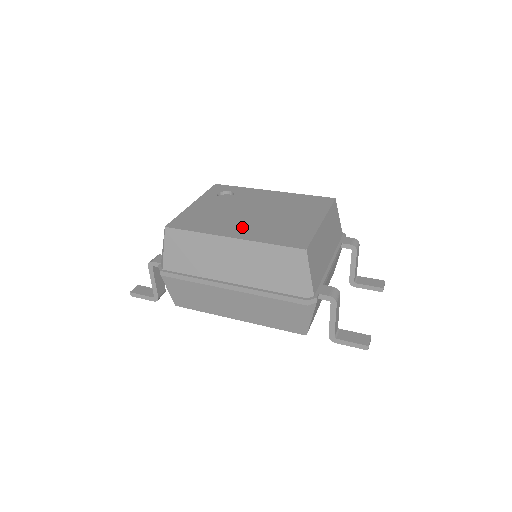
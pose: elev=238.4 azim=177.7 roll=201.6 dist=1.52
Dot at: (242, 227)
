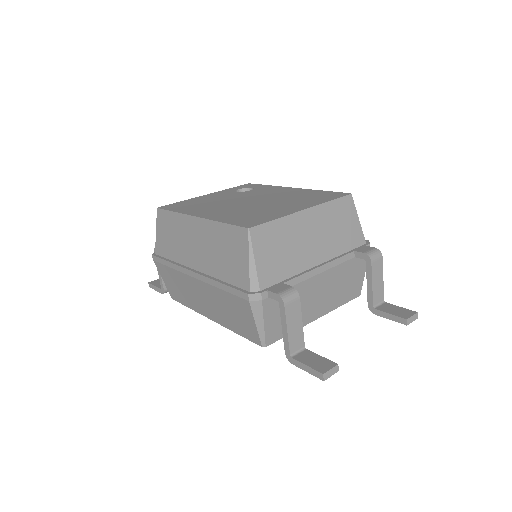
Dot at: (218, 210)
